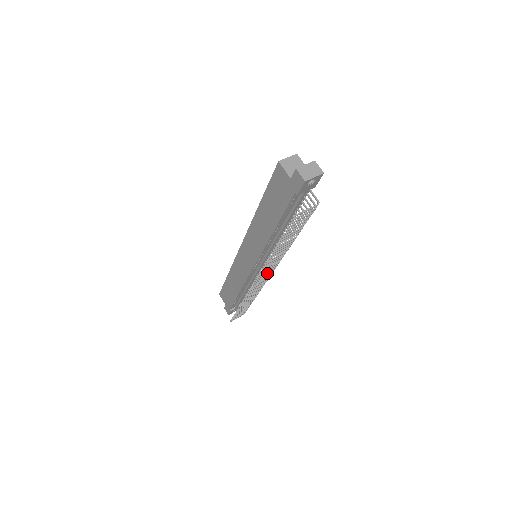
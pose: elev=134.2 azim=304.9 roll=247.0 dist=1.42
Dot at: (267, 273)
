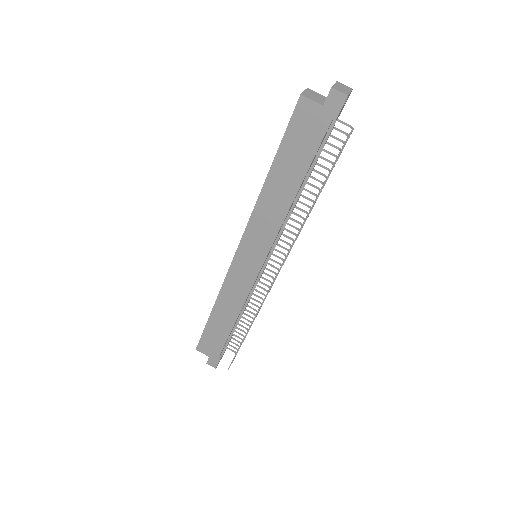
Dot at: (284, 262)
